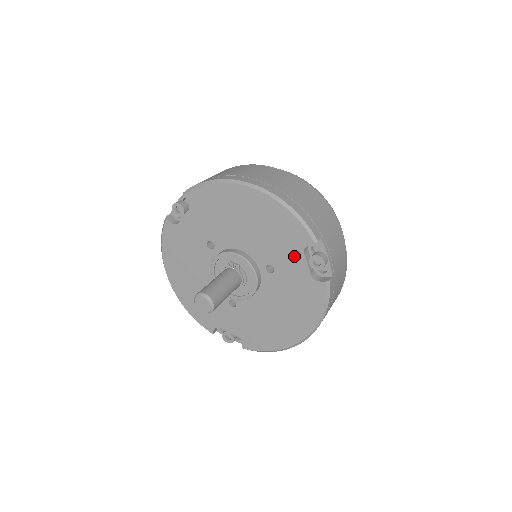
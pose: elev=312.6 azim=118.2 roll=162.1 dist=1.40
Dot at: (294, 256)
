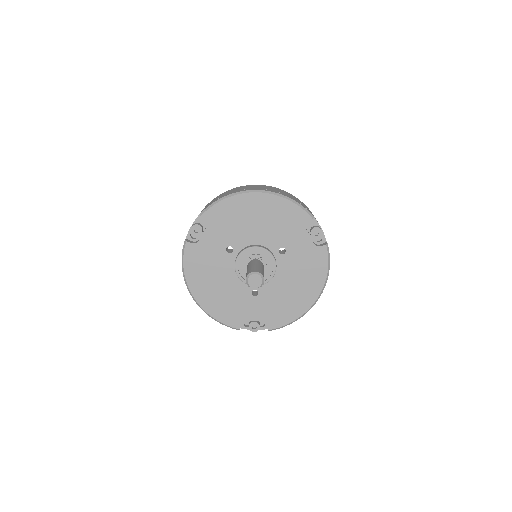
Dot at: (299, 234)
